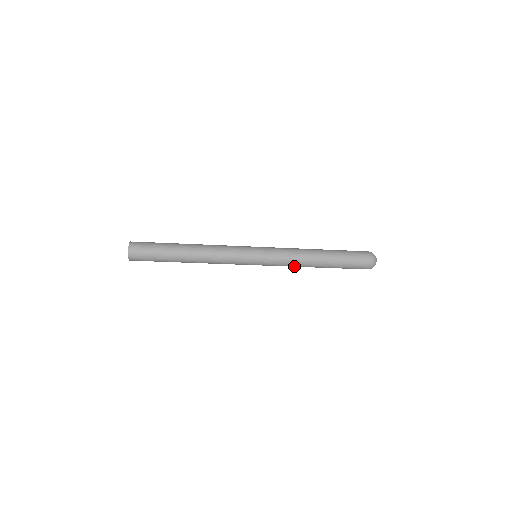
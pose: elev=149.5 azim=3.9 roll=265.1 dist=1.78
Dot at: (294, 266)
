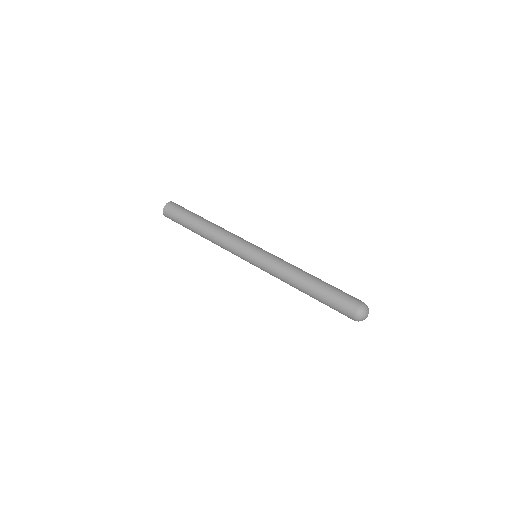
Dot at: occluded
